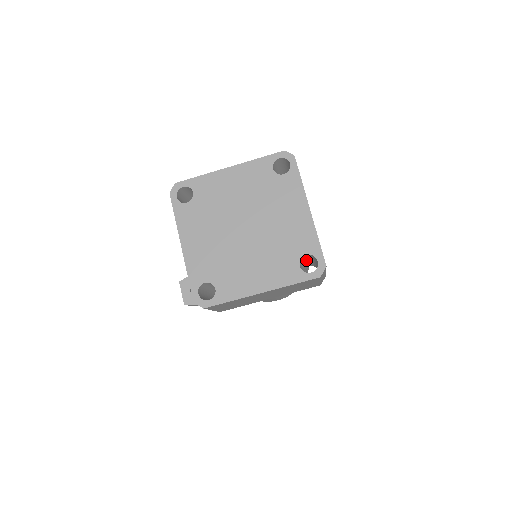
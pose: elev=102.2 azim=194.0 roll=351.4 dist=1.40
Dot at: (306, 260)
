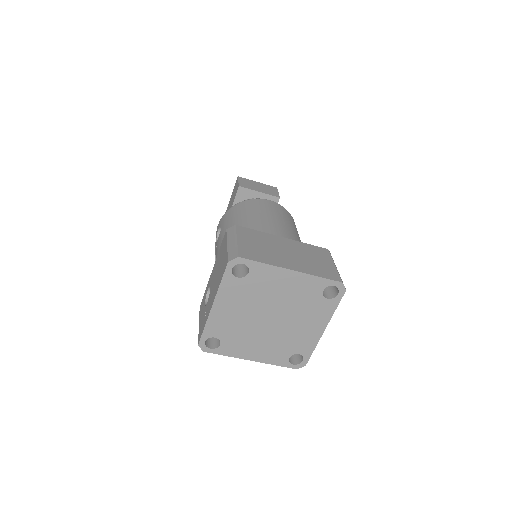
Dot at: occluded
